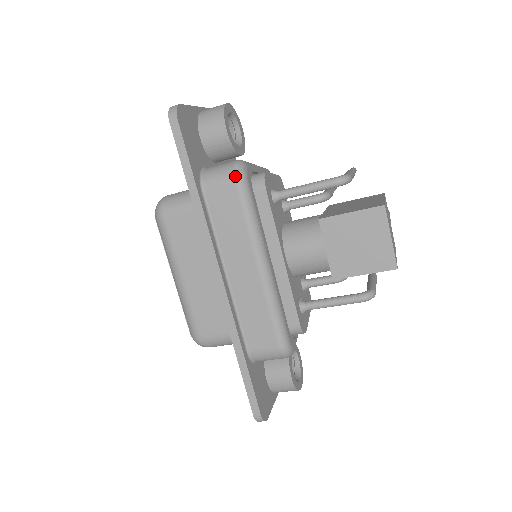
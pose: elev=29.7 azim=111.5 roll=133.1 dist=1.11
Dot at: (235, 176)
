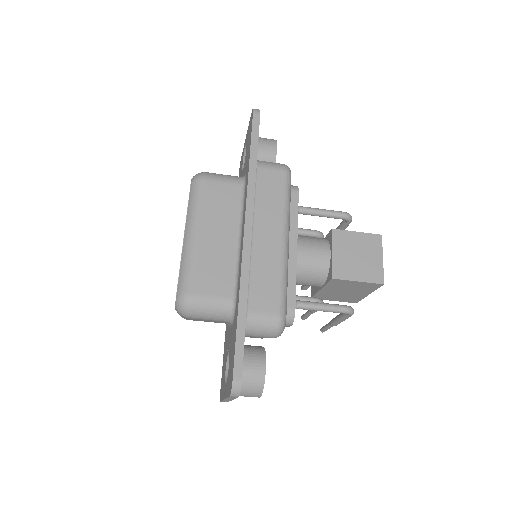
Dot at: (286, 168)
